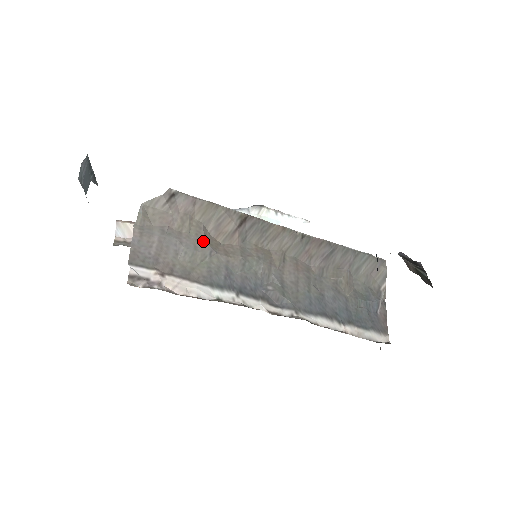
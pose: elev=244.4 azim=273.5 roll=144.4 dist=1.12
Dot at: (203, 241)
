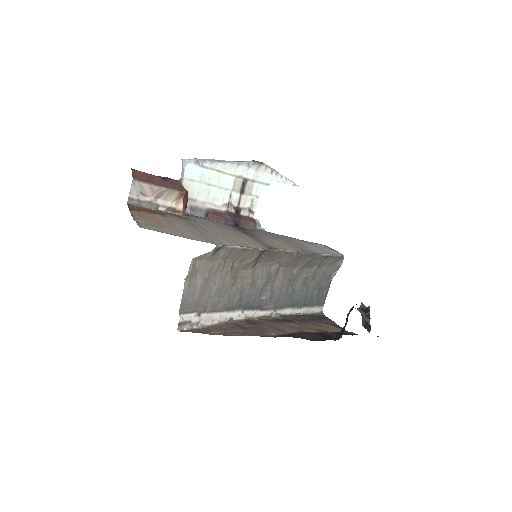
Dot at: (229, 277)
